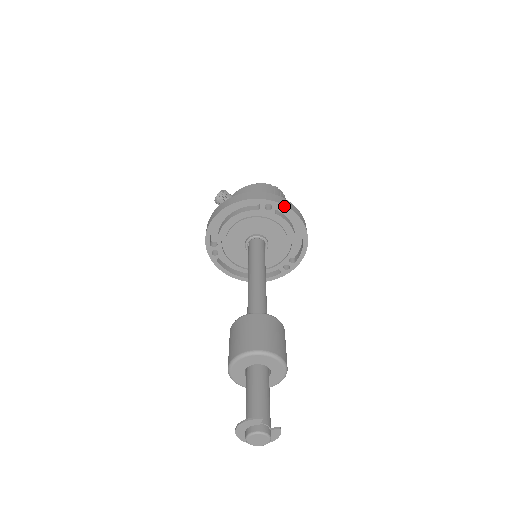
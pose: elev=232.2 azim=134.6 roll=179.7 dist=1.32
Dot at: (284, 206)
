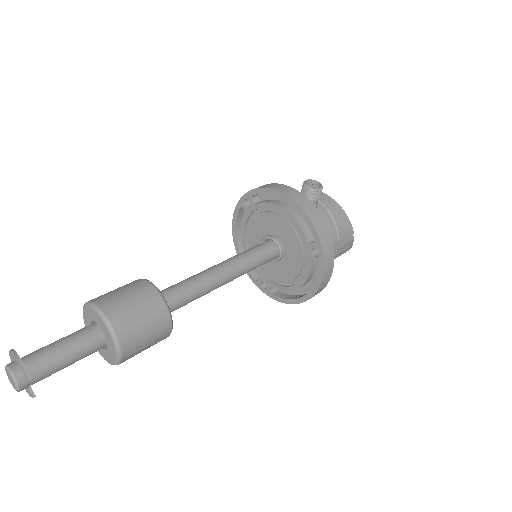
Dot at: (323, 270)
